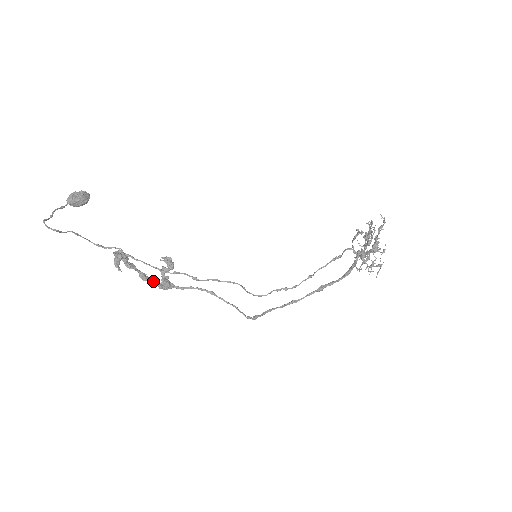
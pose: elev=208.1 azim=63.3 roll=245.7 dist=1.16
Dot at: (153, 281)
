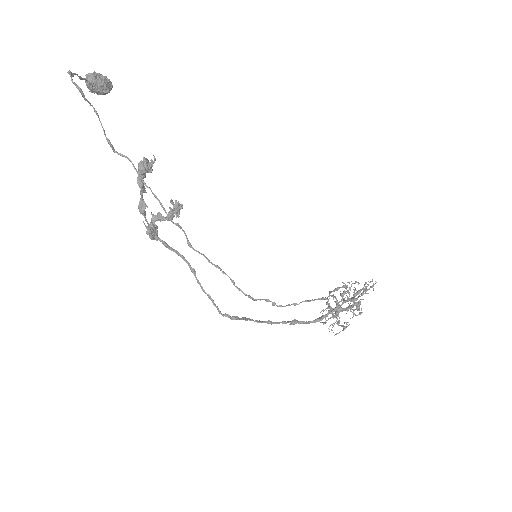
Dot at: occluded
